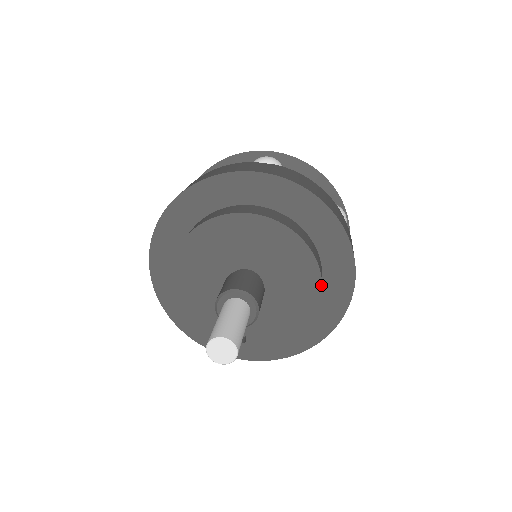
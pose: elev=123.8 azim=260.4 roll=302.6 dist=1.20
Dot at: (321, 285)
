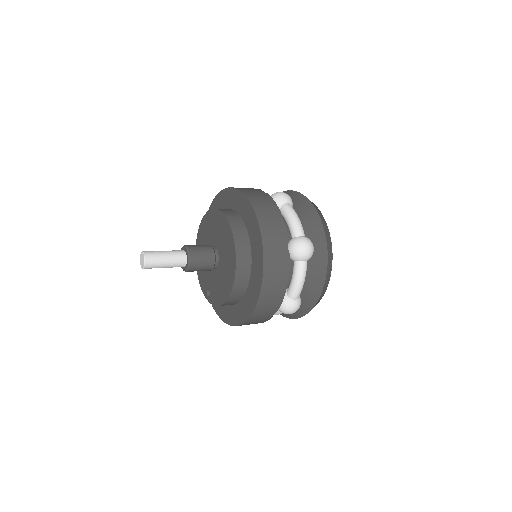
Dot at: (235, 271)
